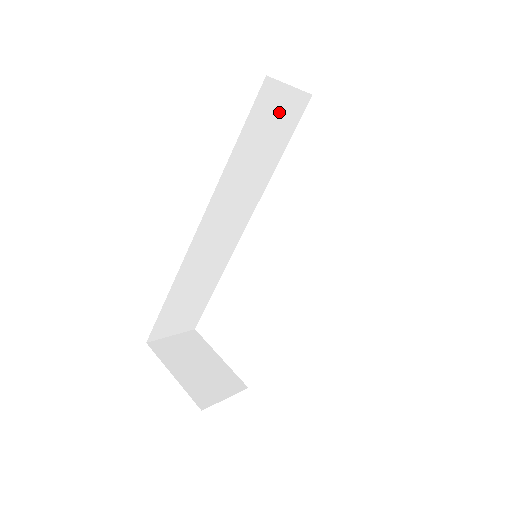
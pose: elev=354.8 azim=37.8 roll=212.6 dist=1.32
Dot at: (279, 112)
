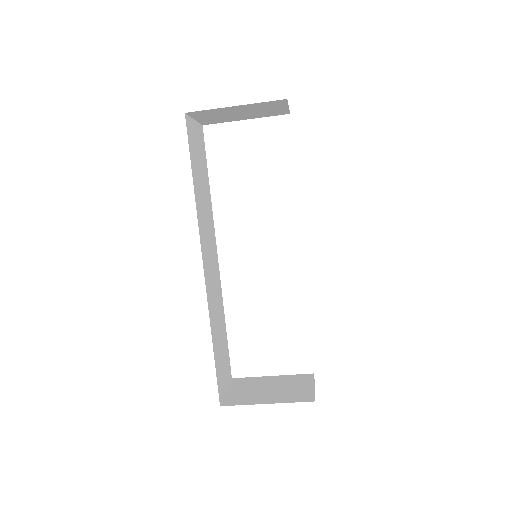
Dot at: (197, 144)
